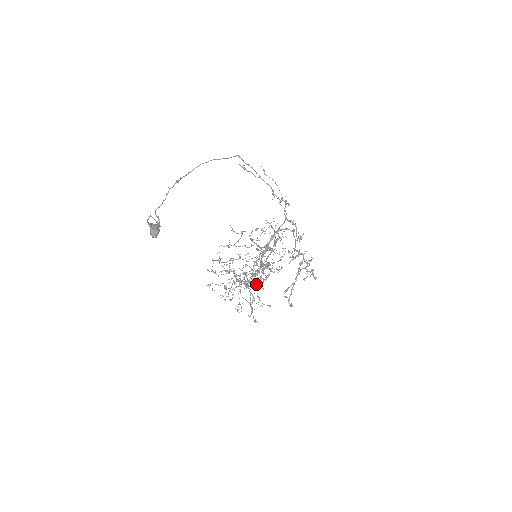
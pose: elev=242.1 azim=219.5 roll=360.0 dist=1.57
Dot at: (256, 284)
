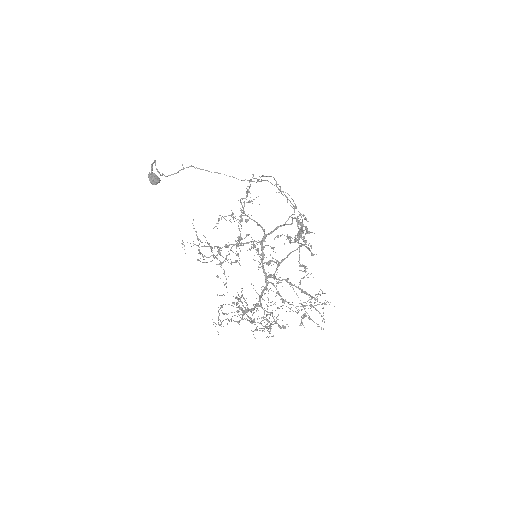
Dot at: (256, 304)
